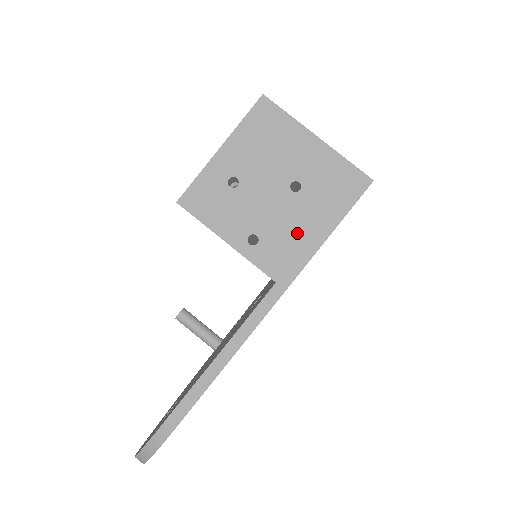
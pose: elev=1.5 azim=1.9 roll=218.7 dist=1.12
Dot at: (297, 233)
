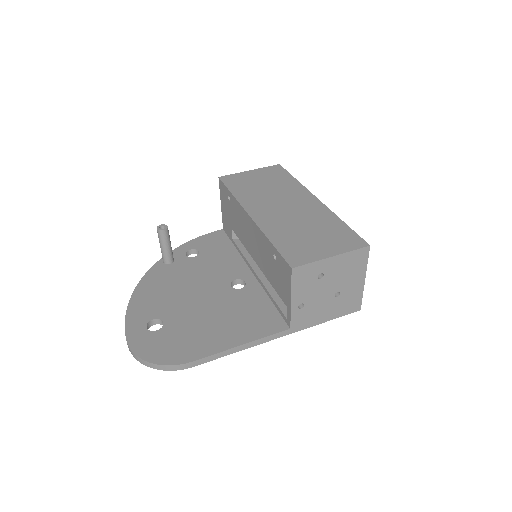
Dot at: (318, 314)
